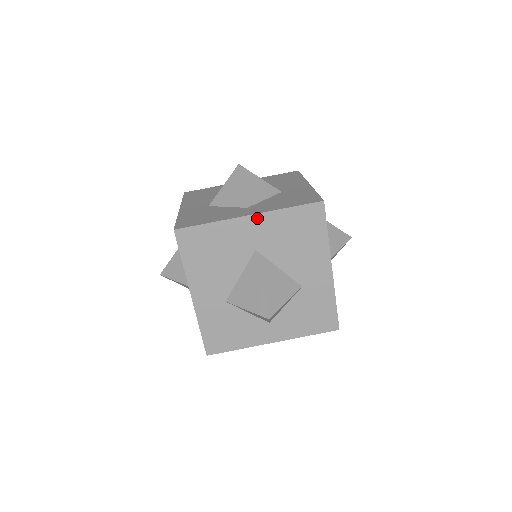
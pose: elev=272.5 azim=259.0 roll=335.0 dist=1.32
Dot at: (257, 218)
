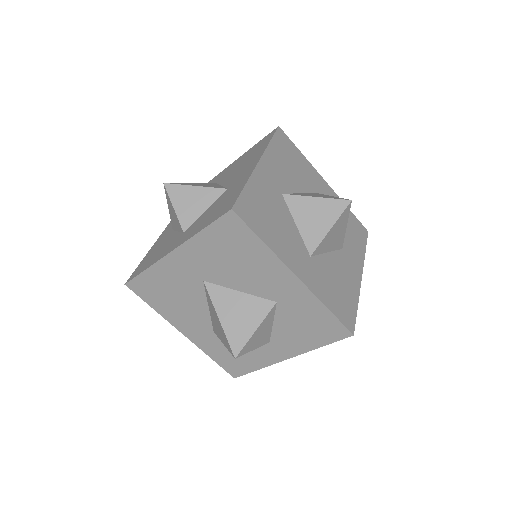
Dot at: (181, 251)
